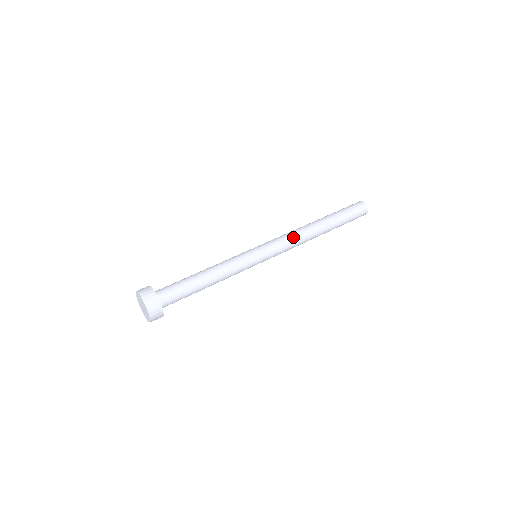
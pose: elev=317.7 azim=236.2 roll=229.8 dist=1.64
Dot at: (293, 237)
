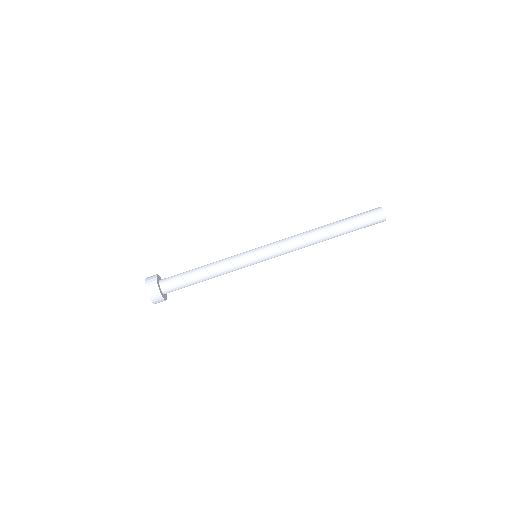
Dot at: (295, 246)
